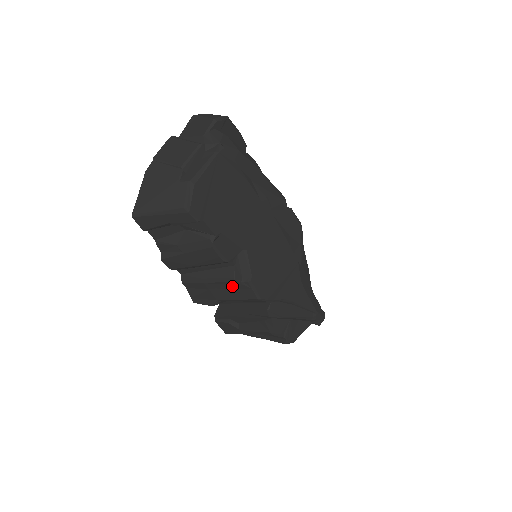
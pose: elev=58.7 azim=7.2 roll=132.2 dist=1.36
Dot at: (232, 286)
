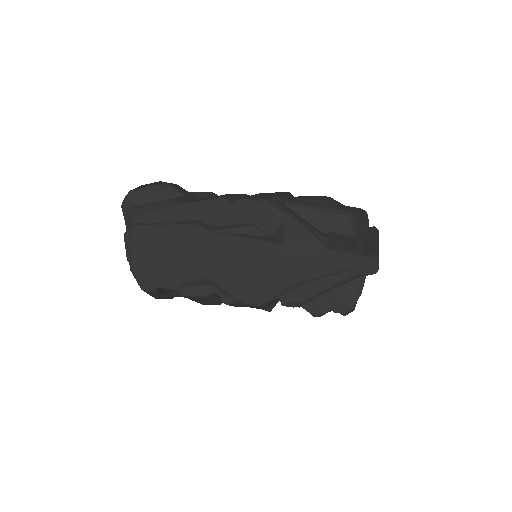
Dot at: (239, 304)
